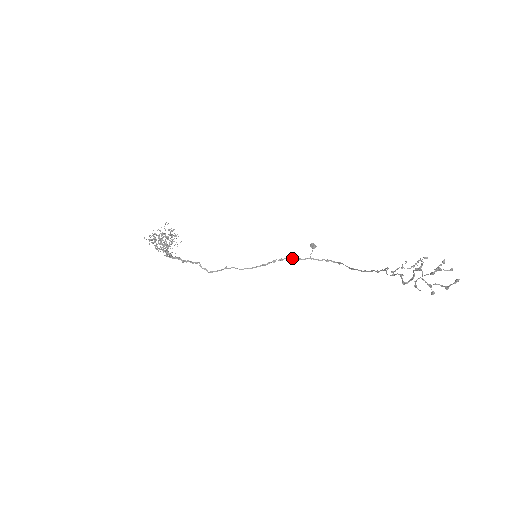
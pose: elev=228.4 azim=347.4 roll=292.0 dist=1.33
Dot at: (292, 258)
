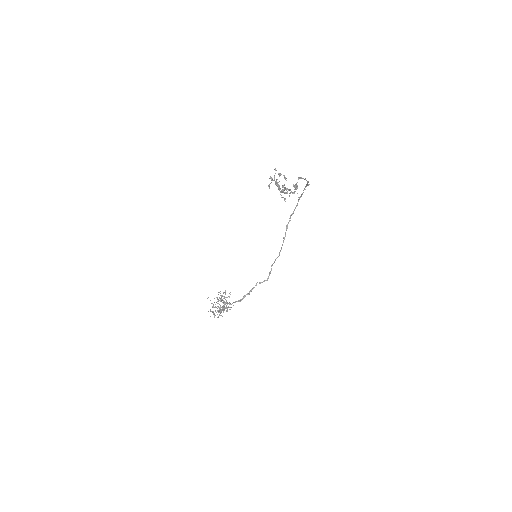
Dot at: (293, 212)
